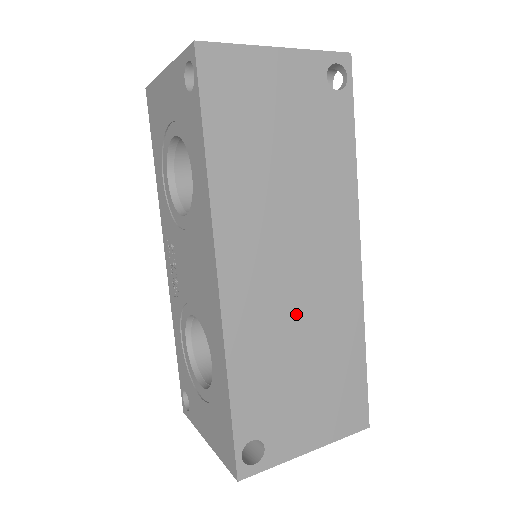
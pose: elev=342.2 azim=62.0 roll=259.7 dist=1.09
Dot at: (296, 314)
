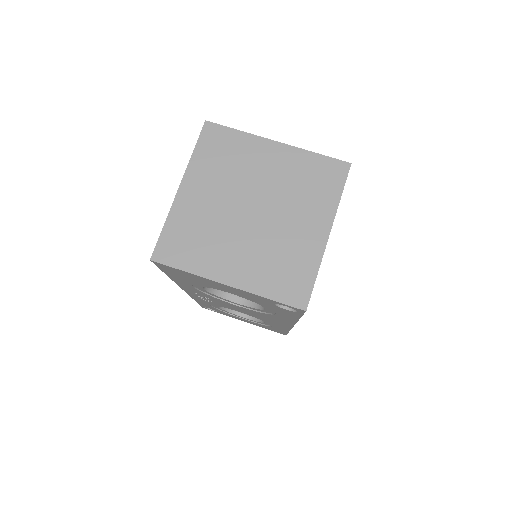
Dot at: occluded
